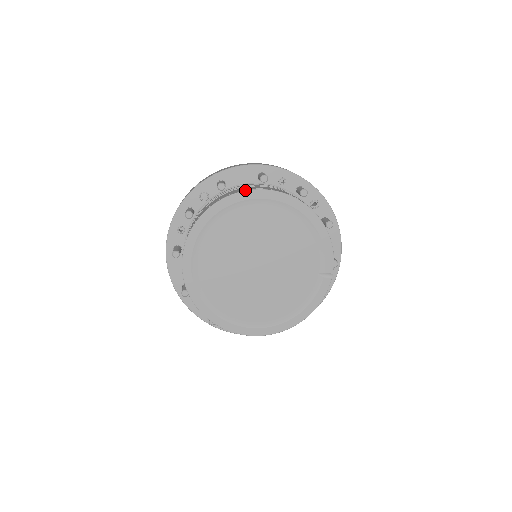
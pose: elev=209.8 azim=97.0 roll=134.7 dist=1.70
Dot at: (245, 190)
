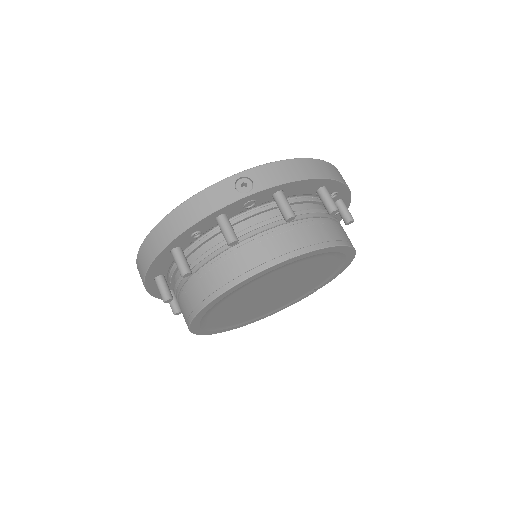
Dot at: (325, 247)
